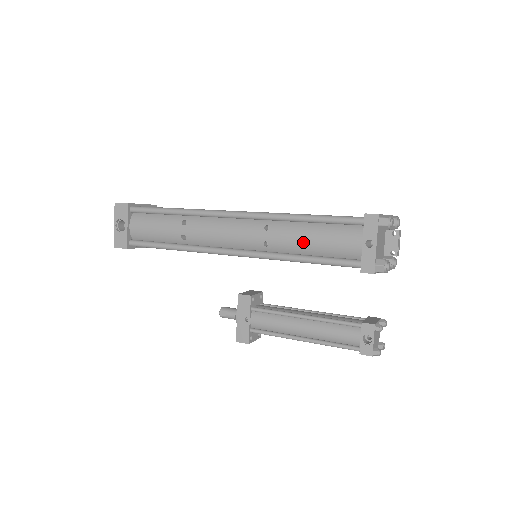
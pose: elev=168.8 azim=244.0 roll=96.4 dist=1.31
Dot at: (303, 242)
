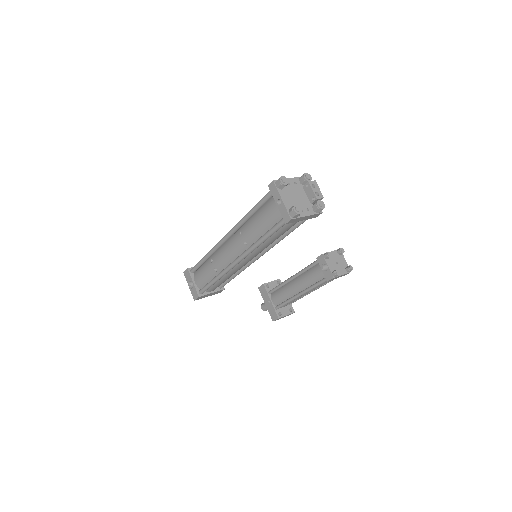
Dot at: (257, 228)
